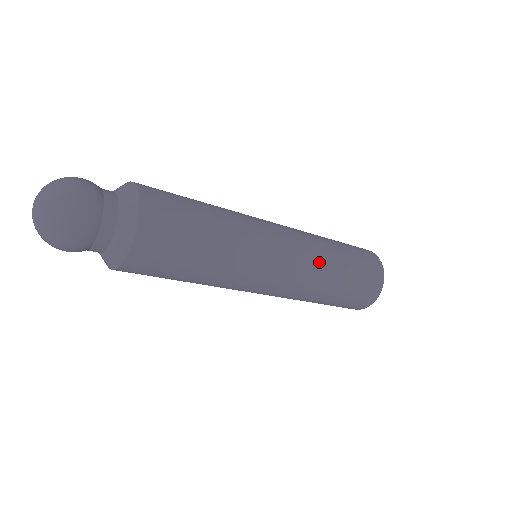
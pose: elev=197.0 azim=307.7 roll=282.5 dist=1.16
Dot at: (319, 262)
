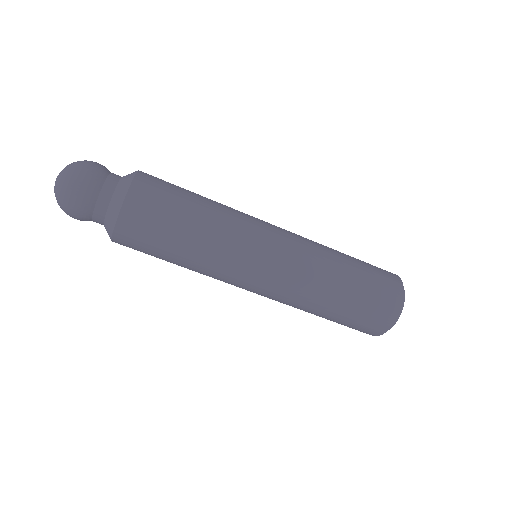
Dot at: (317, 258)
